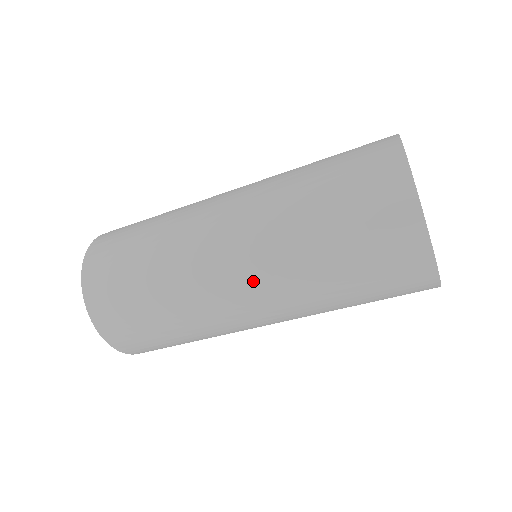
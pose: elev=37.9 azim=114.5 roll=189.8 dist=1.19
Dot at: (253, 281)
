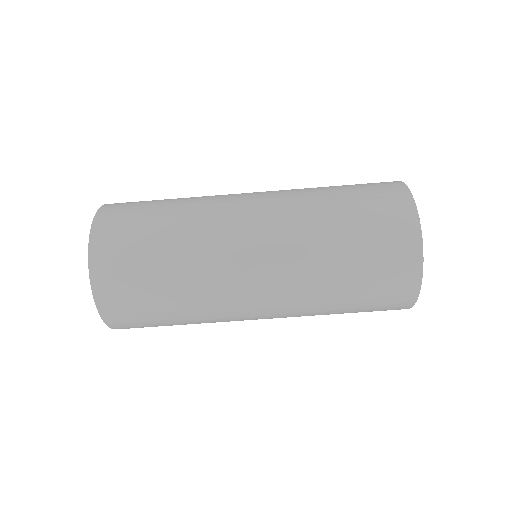
Dot at: (265, 196)
